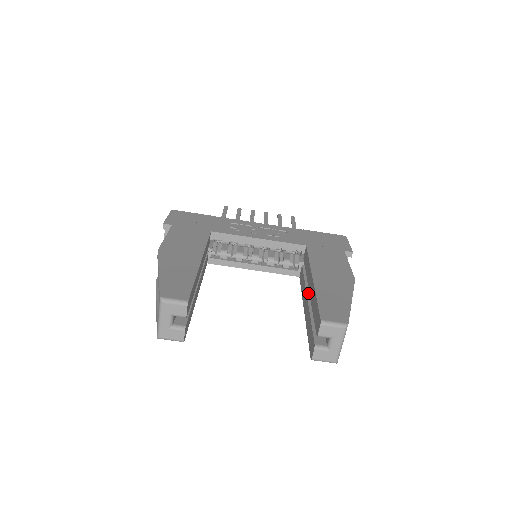
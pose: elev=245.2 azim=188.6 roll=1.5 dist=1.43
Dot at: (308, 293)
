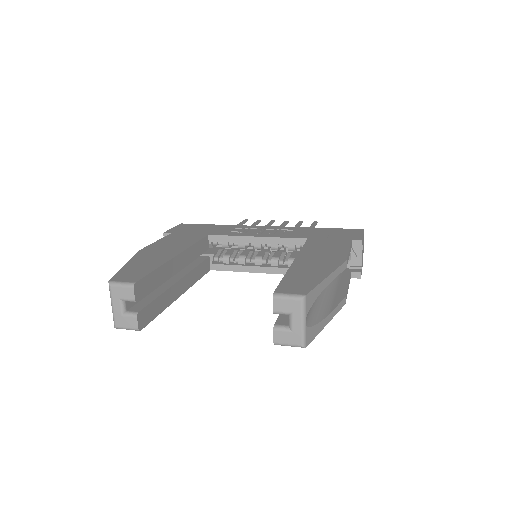
Dot at: occluded
